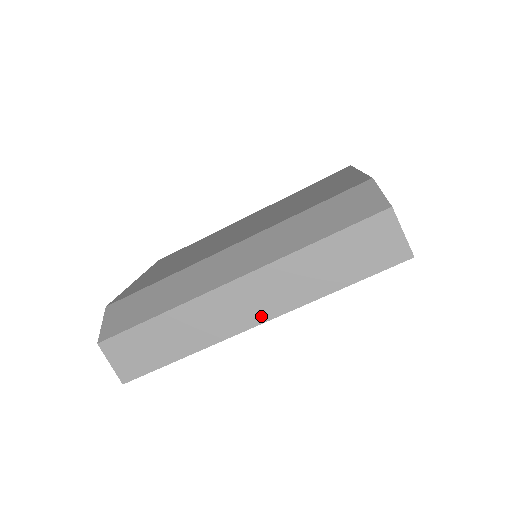
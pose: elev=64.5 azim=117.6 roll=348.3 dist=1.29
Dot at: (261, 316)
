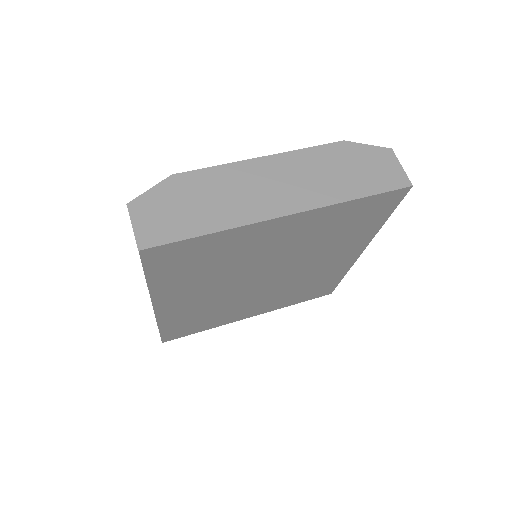
Dot at: occluded
